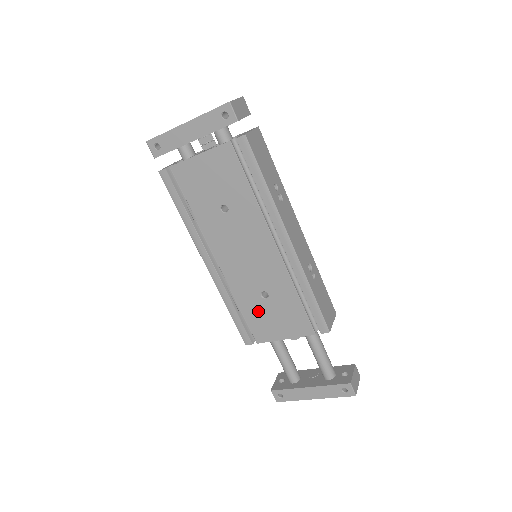
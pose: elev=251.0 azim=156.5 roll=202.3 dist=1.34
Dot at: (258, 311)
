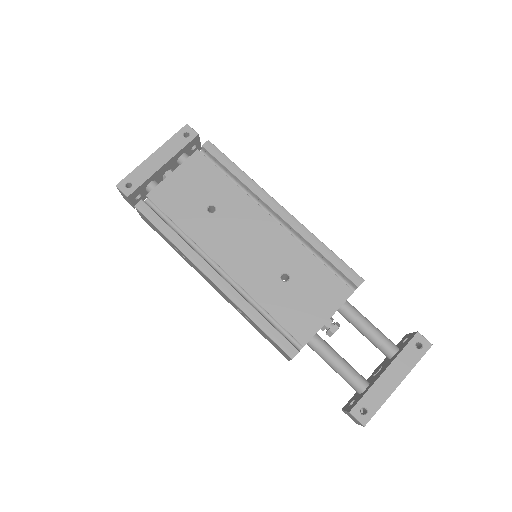
Dot at: (287, 301)
